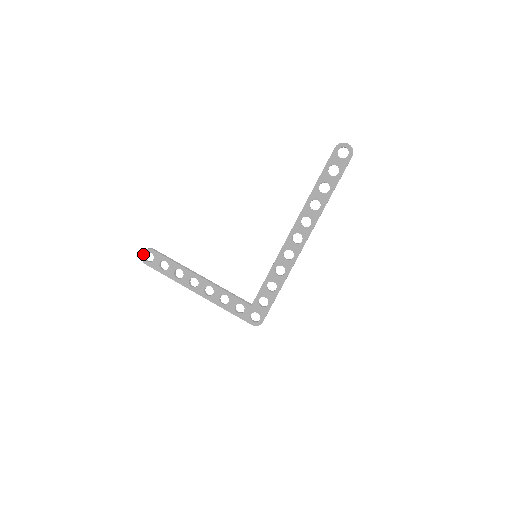
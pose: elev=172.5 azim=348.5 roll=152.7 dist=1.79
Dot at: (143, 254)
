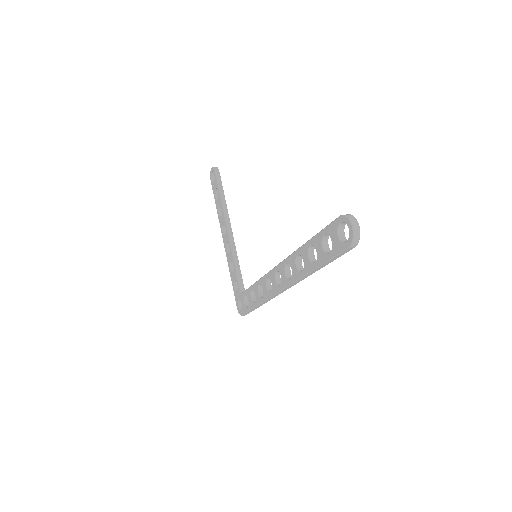
Dot at: (211, 170)
